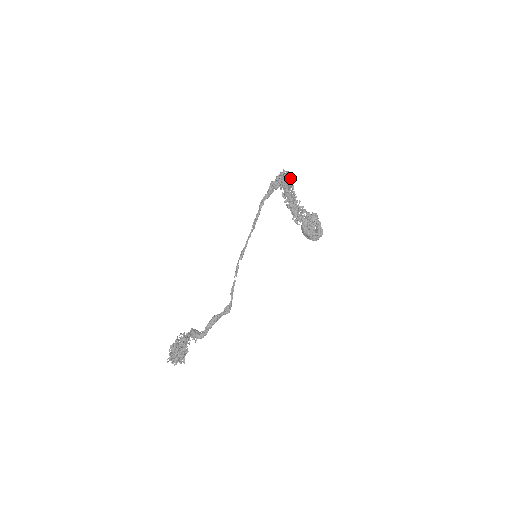
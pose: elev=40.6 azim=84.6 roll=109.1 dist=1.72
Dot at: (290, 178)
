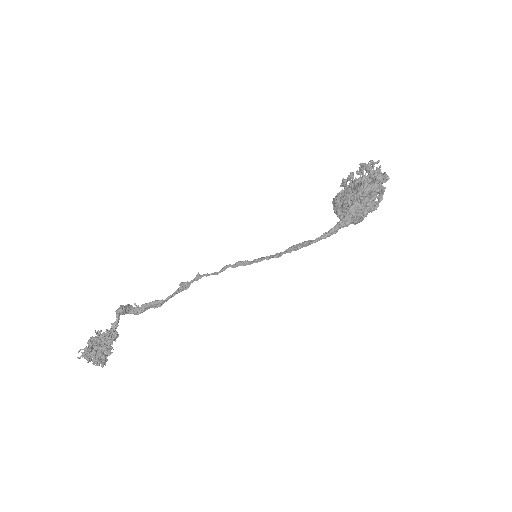
Dot at: occluded
